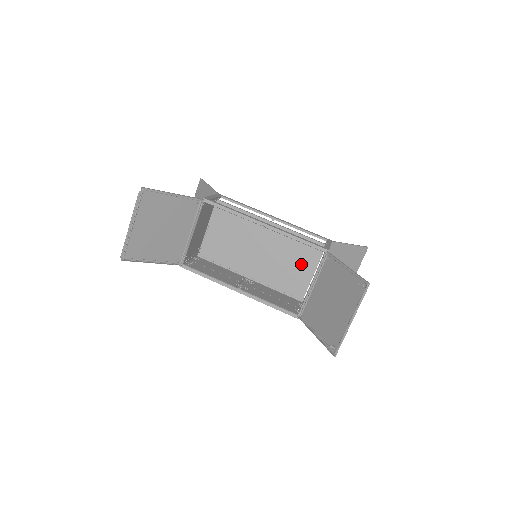
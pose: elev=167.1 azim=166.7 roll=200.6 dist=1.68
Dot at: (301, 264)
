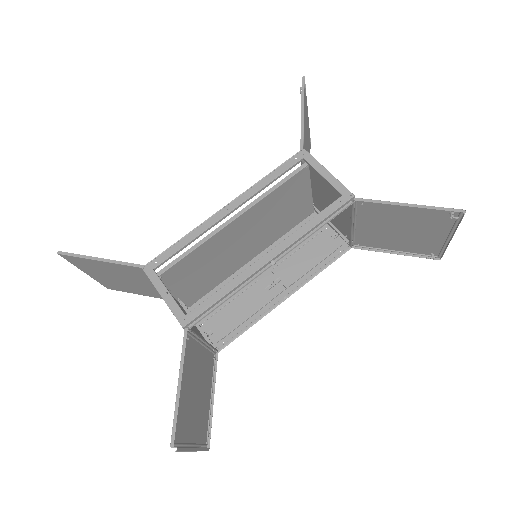
Dot at: (294, 201)
